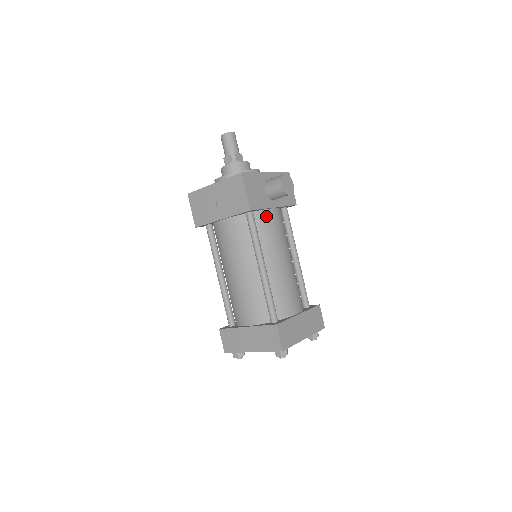
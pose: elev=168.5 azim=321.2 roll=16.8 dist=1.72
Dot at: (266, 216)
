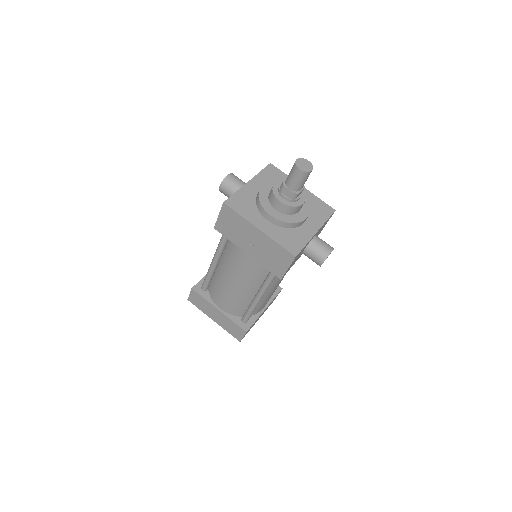
Dot at: occluded
